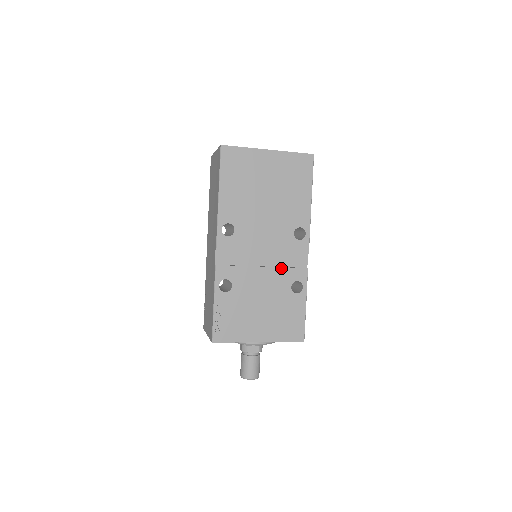
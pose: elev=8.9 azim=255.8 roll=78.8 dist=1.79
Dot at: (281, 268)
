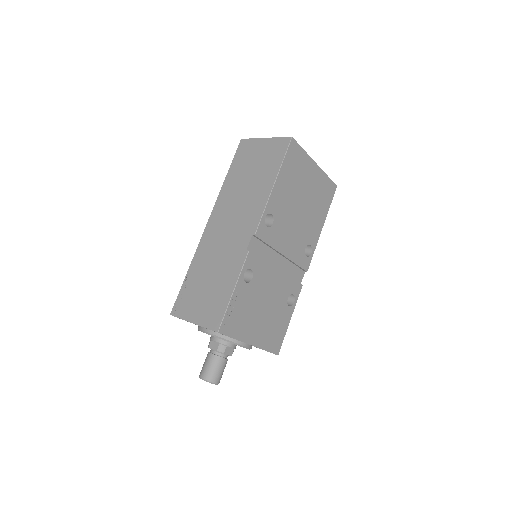
Dot at: (288, 277)
